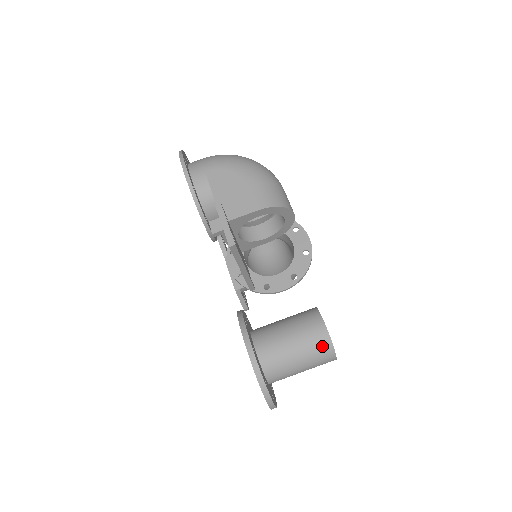
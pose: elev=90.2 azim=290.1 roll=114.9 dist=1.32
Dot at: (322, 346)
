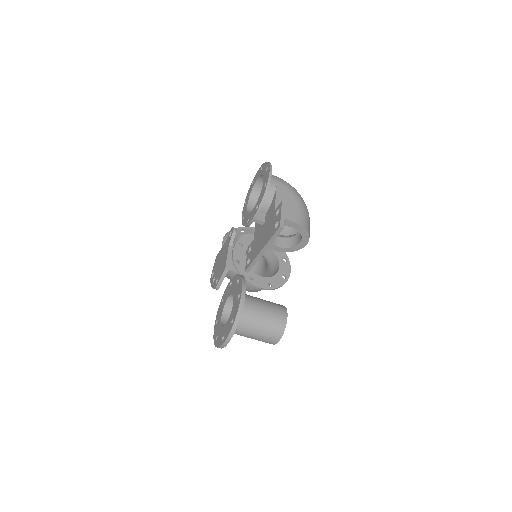
Dot at: (278, 327)
